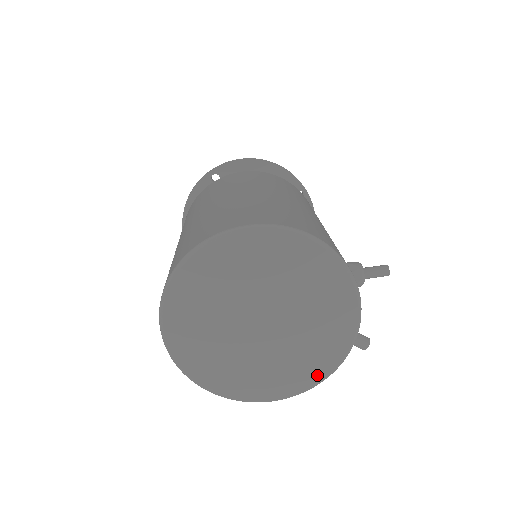
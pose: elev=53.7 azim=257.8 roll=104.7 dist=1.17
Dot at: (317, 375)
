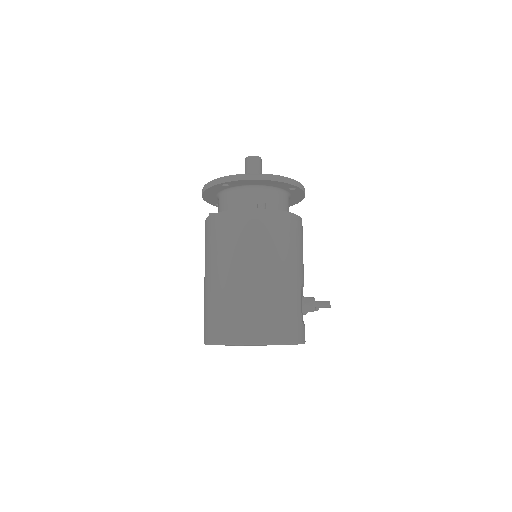
Dot at: occluded
